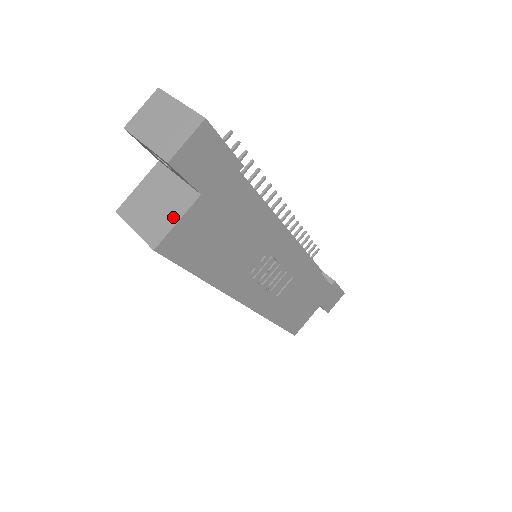
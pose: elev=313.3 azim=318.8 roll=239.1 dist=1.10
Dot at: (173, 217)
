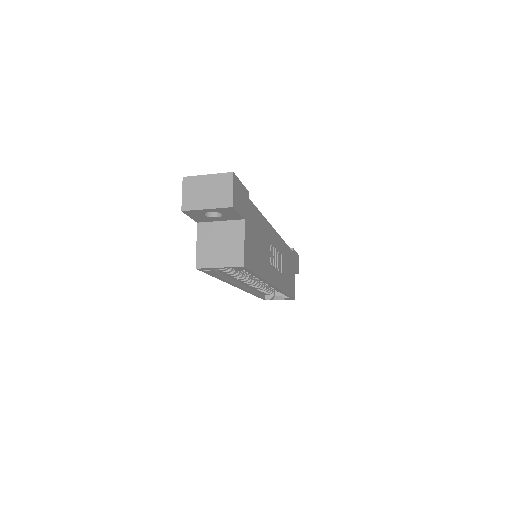
Dot at: (239, 242)
